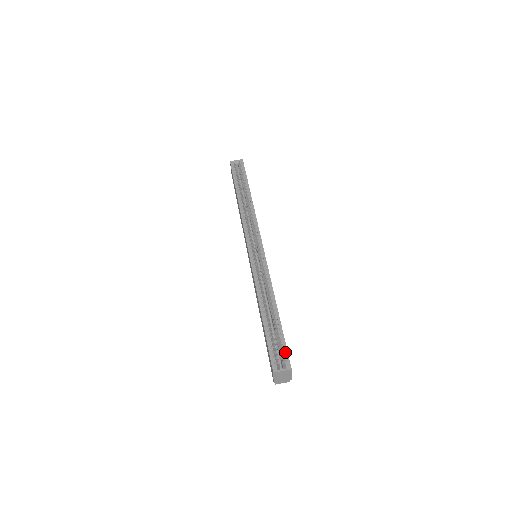
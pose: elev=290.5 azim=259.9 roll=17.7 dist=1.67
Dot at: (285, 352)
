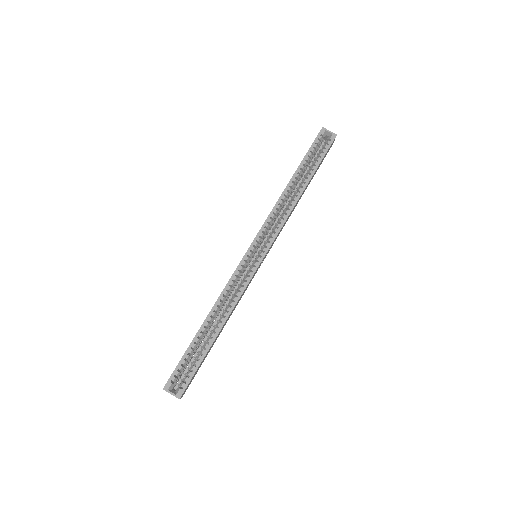
Dot at: (188, 380)
